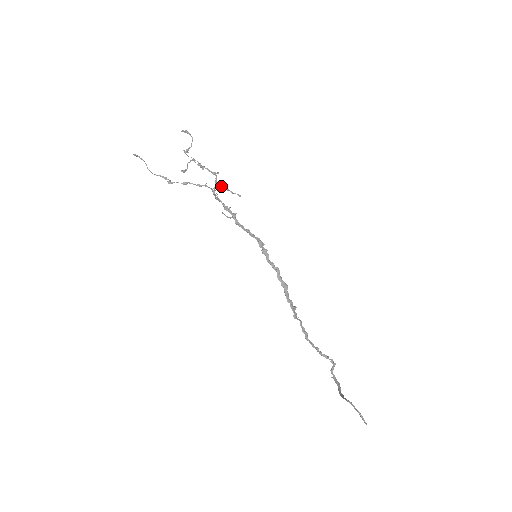
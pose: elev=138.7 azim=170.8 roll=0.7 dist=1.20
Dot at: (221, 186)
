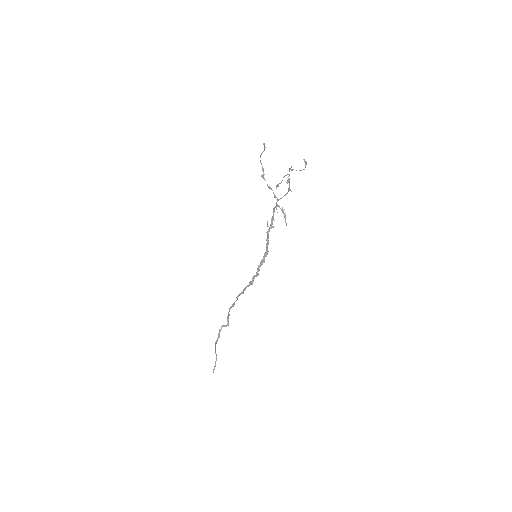
Dot at: occluded
